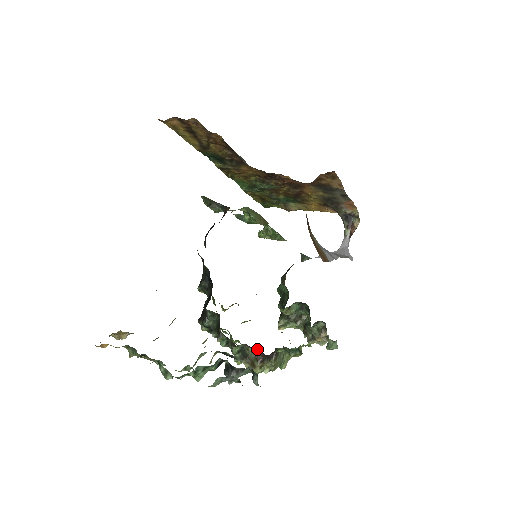
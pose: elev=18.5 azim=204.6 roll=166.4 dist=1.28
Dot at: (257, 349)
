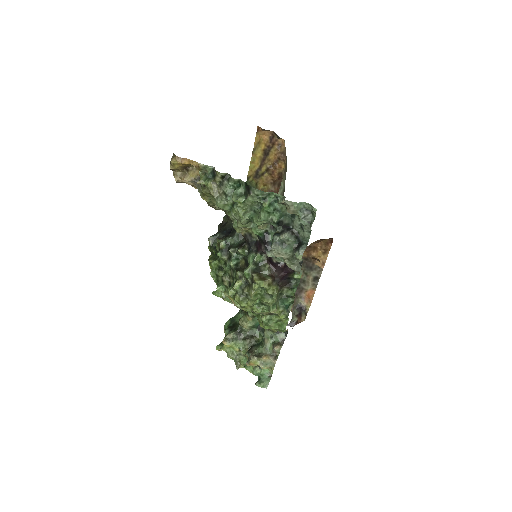
Dot at: (278, 264)
